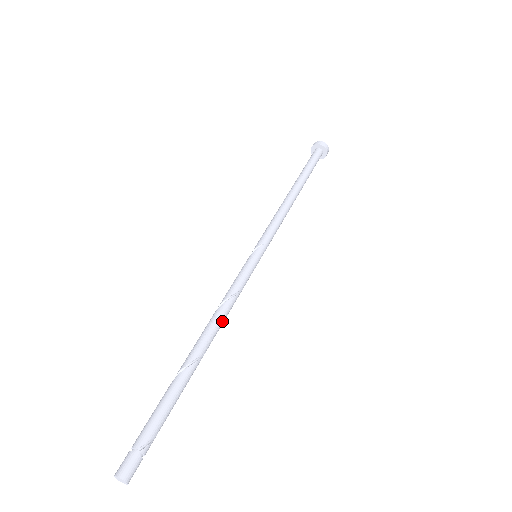
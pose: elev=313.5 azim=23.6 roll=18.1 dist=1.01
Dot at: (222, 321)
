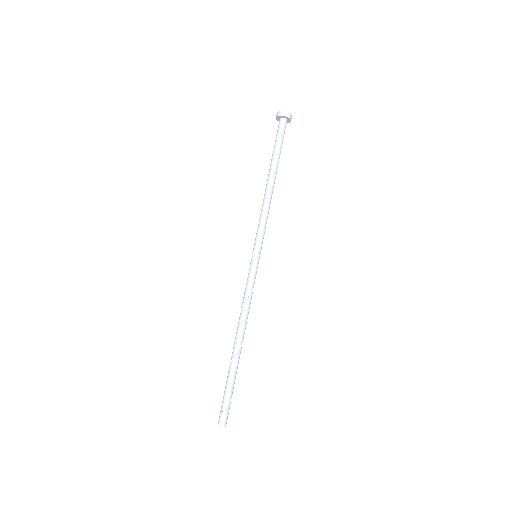
Dot at: (247, 318)
